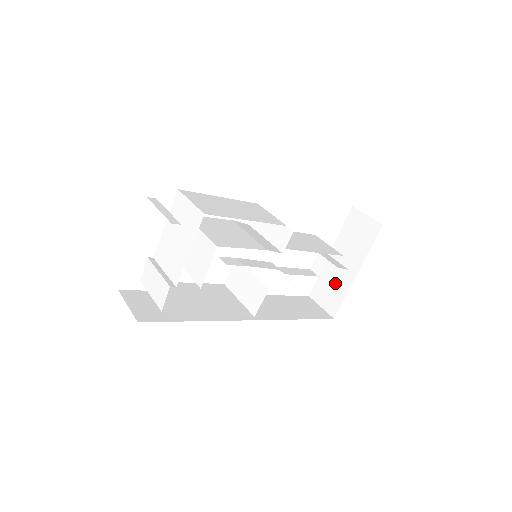
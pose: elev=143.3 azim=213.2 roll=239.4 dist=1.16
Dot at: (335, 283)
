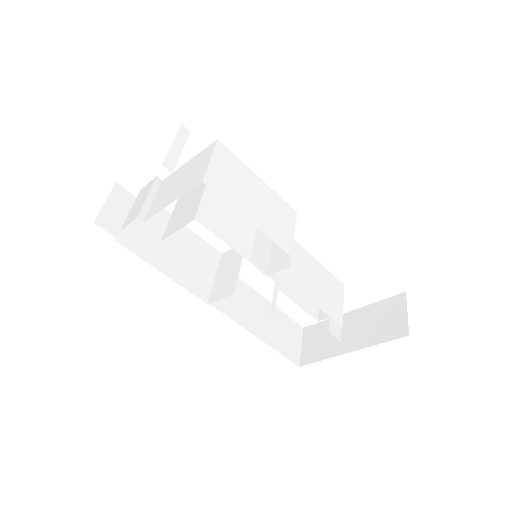
Dot at: (328, 340)
